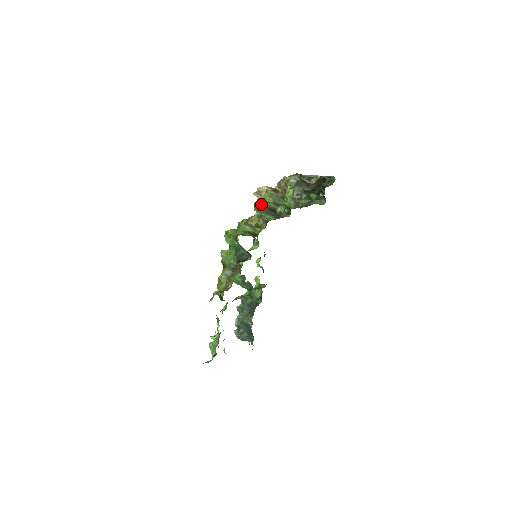
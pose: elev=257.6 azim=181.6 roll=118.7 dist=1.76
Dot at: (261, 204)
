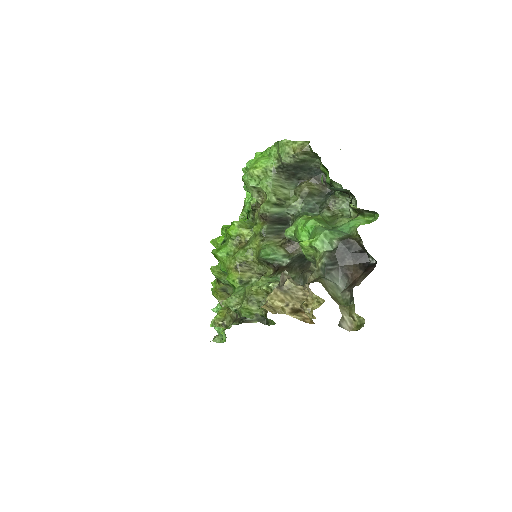
Dot at: (255, 190)
